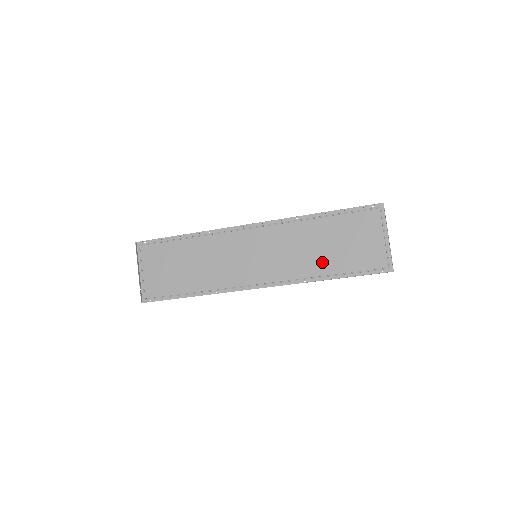
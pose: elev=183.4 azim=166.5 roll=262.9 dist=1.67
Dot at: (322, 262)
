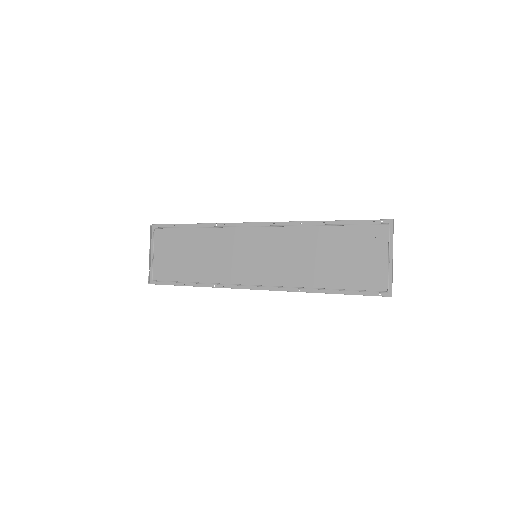
Dot at: (319, 273)
